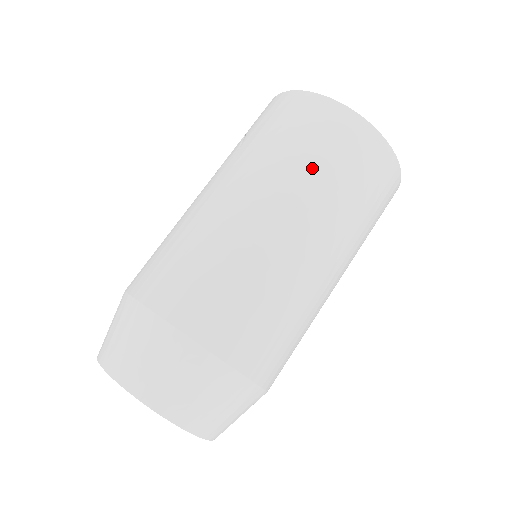
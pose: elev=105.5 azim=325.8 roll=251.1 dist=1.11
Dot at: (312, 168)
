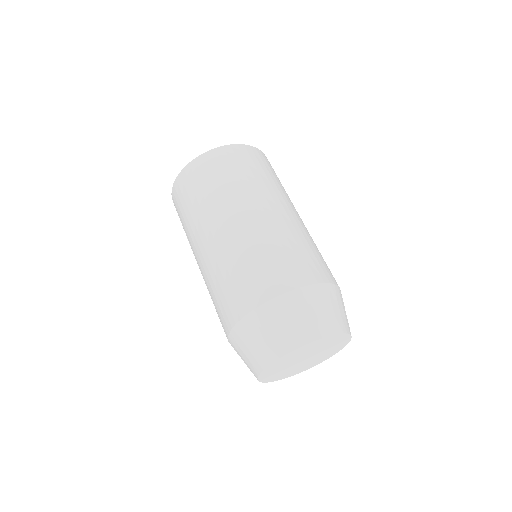
Dot at: (207, 197)
